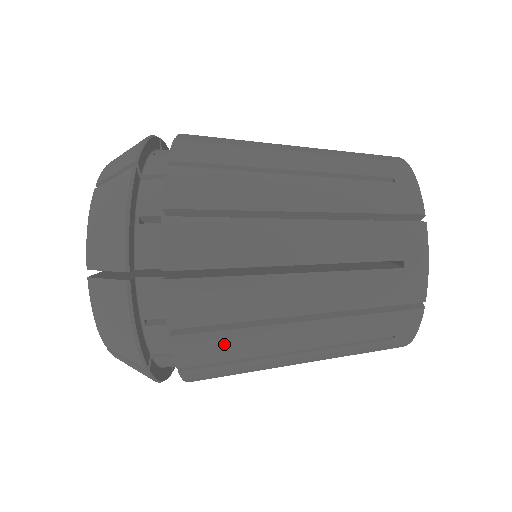
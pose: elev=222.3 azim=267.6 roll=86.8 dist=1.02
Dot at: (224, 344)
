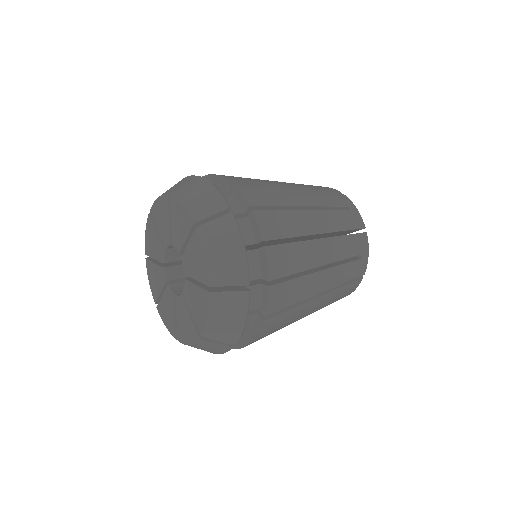
Dot at: occluded
